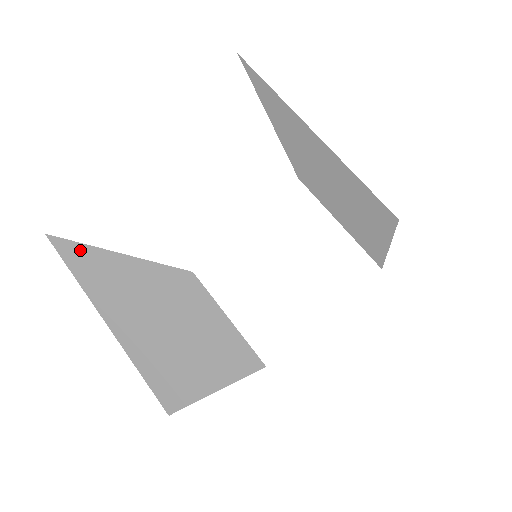
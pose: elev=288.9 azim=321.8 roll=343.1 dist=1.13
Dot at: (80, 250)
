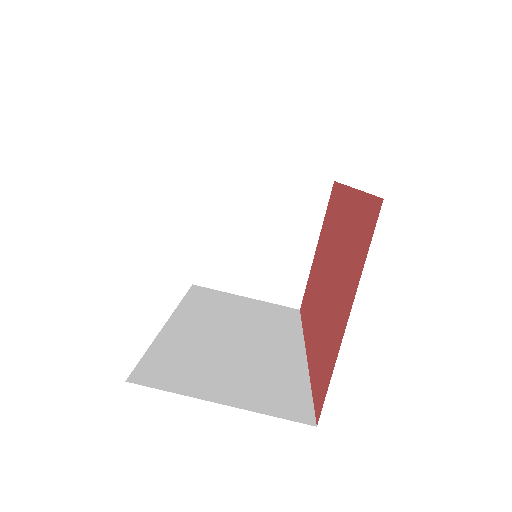
Dot at: (149, 366)
